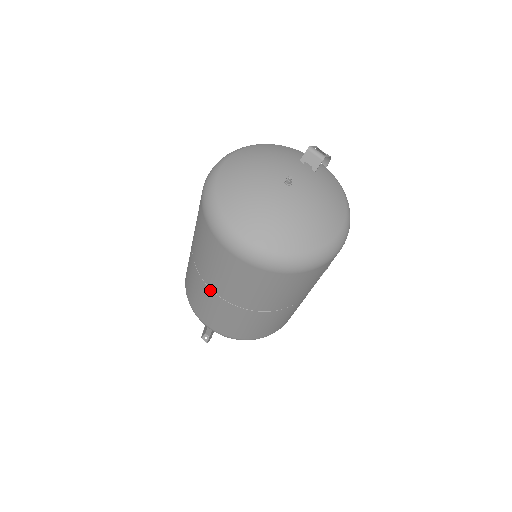
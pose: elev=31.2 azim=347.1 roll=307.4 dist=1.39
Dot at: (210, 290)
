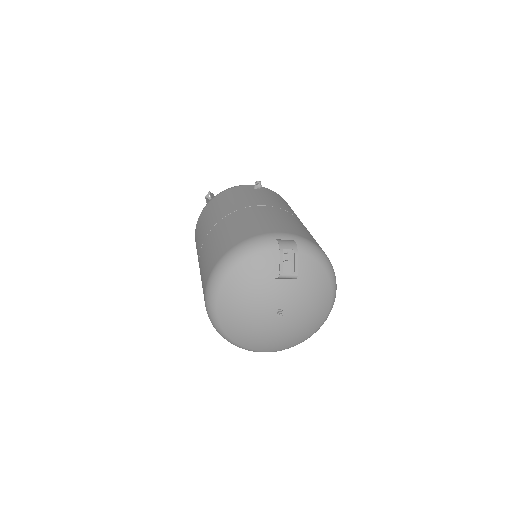
Dot at: occluded
